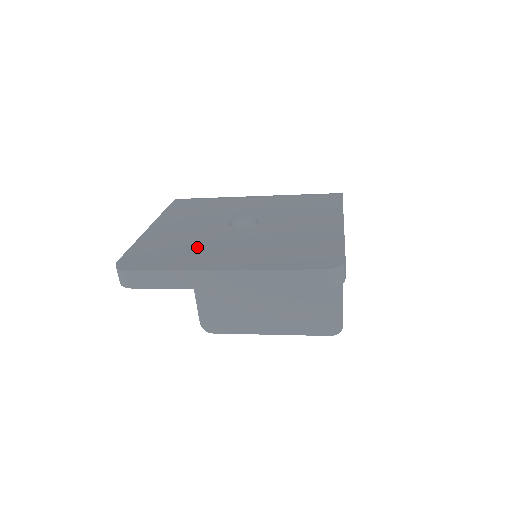
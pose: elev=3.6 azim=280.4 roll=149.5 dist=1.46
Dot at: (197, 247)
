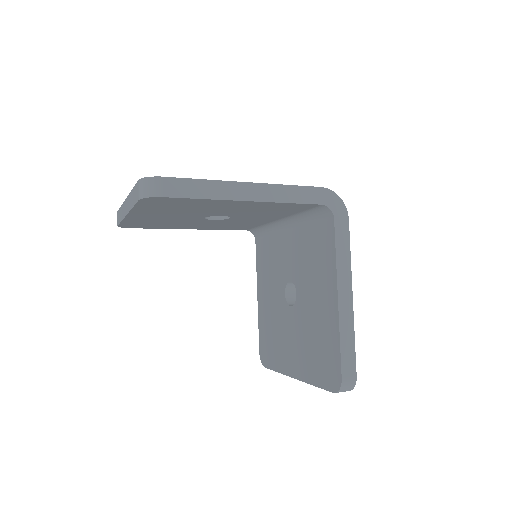
Dot at: occluded
